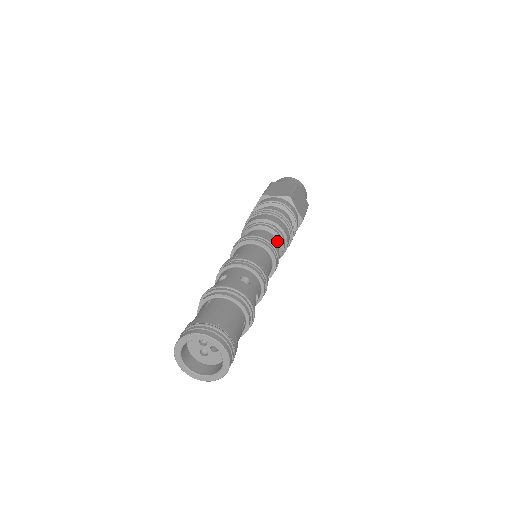
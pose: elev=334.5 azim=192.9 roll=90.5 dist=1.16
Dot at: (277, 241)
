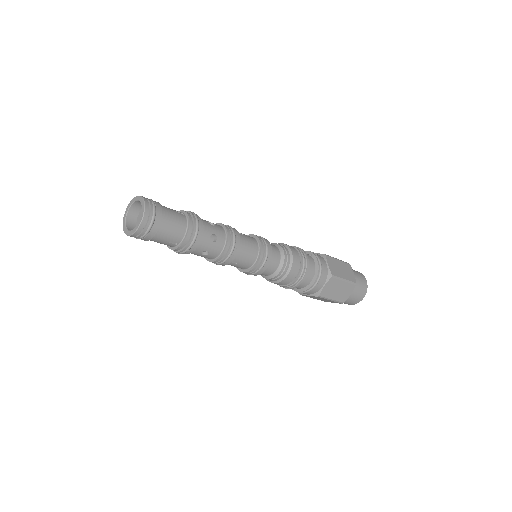
Dot at: occluded
